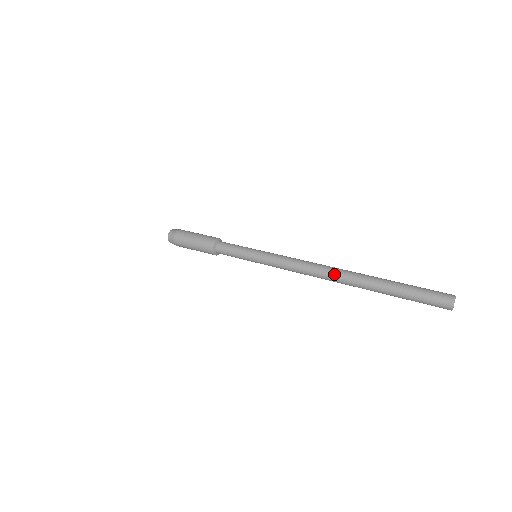
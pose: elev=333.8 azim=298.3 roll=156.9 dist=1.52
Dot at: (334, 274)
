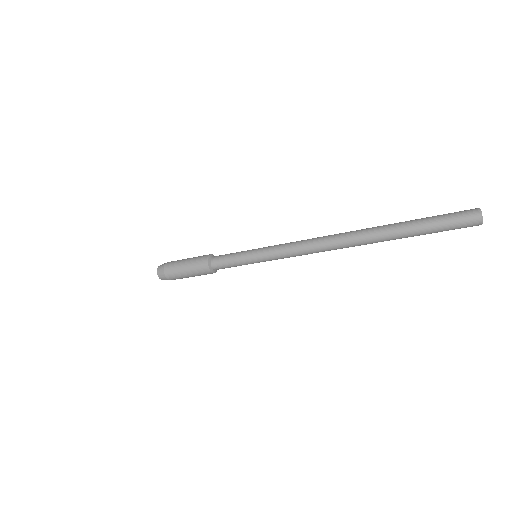
Dot at: (345, 232)
